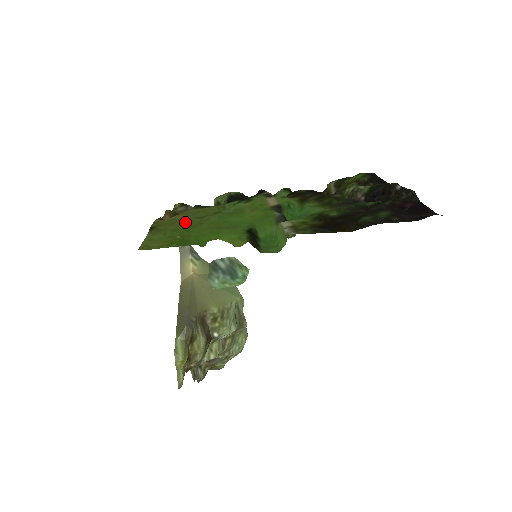
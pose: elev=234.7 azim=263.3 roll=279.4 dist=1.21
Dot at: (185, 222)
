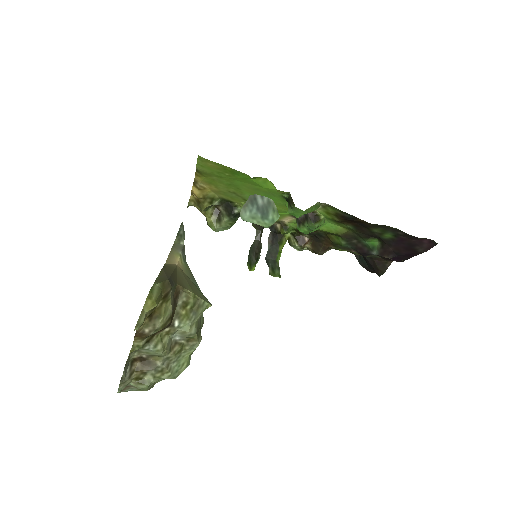
Dot at: (223, 184)
